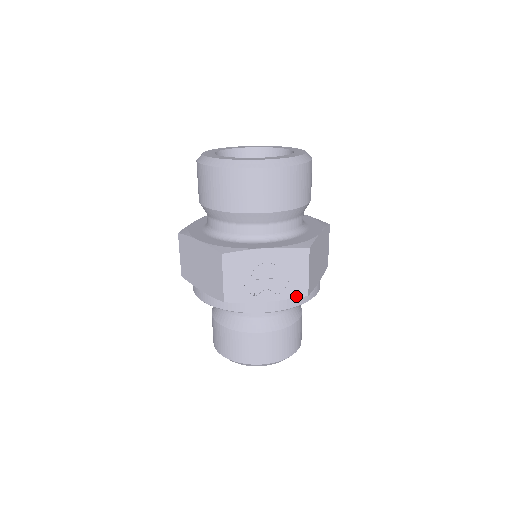
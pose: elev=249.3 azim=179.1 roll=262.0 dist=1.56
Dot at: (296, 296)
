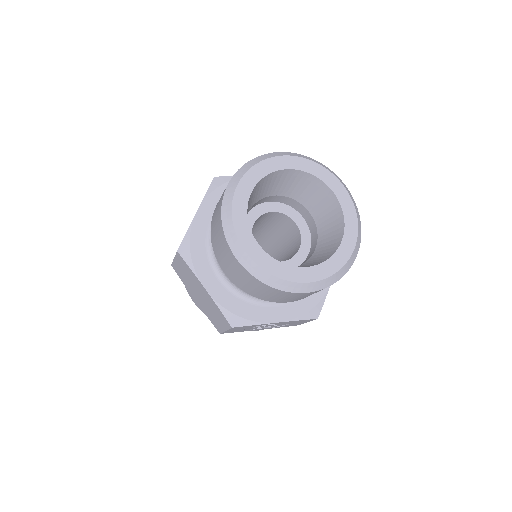
Dot at: (287, 326)
